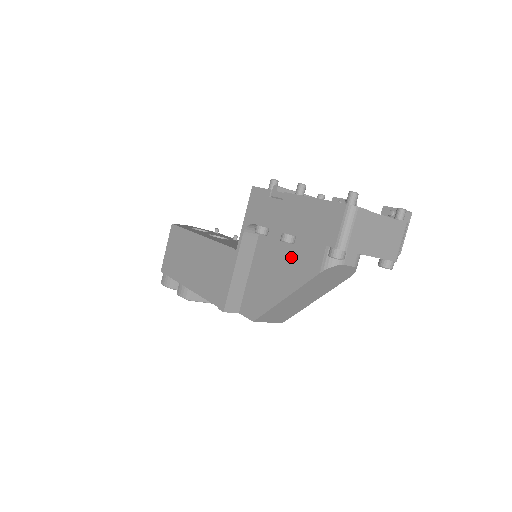
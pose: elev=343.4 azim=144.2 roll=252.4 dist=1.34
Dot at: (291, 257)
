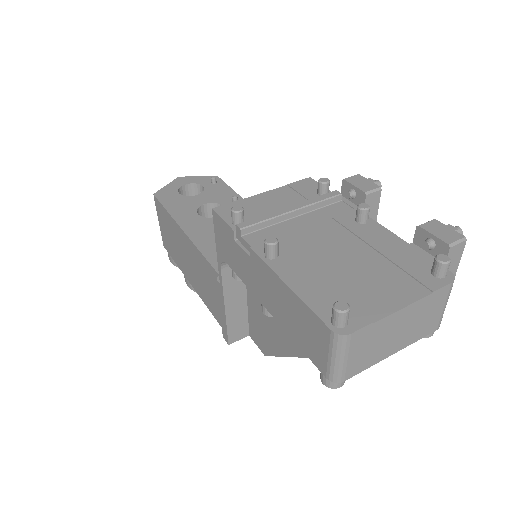
Dot at: occluded
